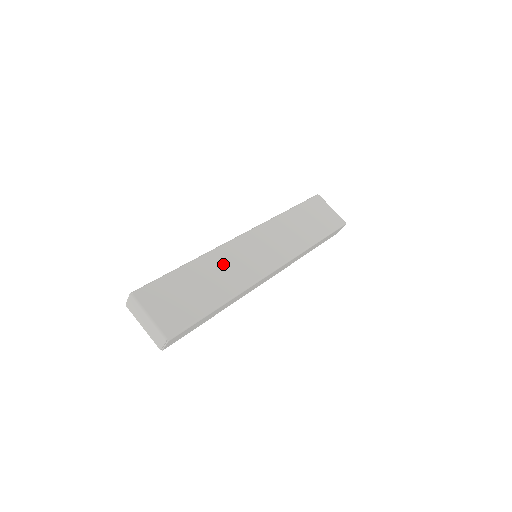
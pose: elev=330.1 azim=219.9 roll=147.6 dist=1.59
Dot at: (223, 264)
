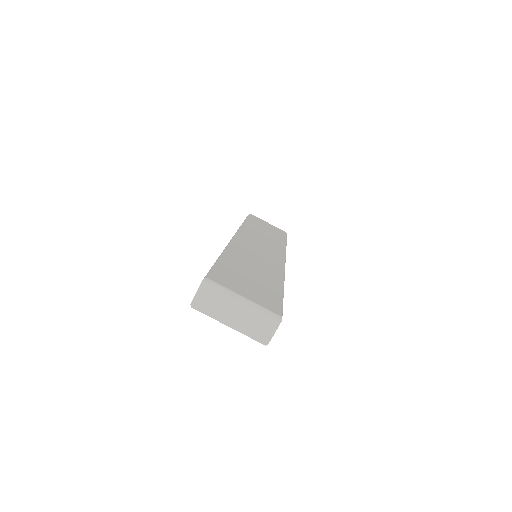
Dot at: (248, 255)
